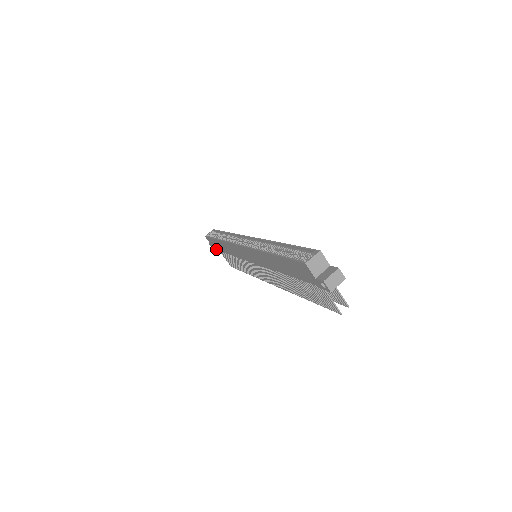
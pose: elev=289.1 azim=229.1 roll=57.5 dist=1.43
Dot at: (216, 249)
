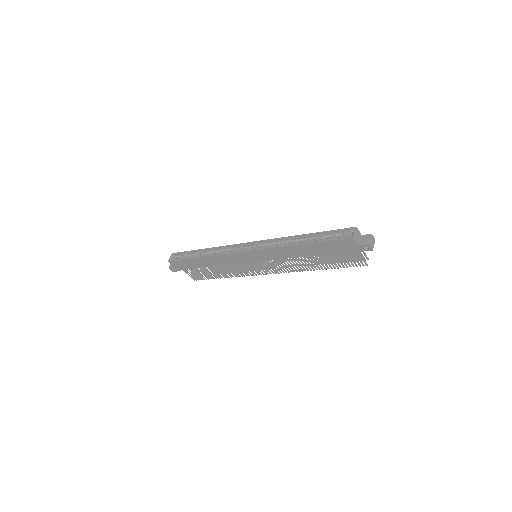
Dot at: (182, 269)
